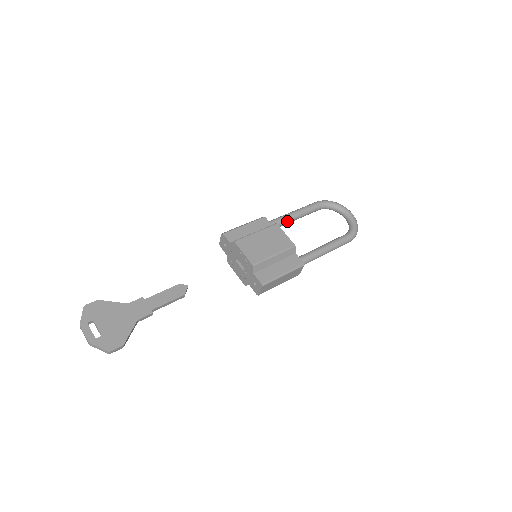
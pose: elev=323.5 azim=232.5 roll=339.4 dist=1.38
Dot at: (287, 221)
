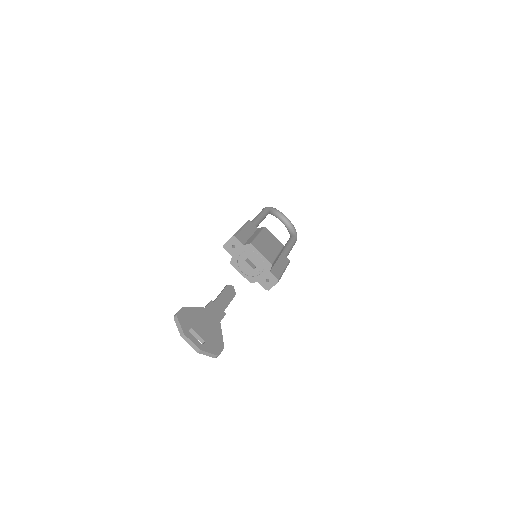
Dot at: (258, 224)
